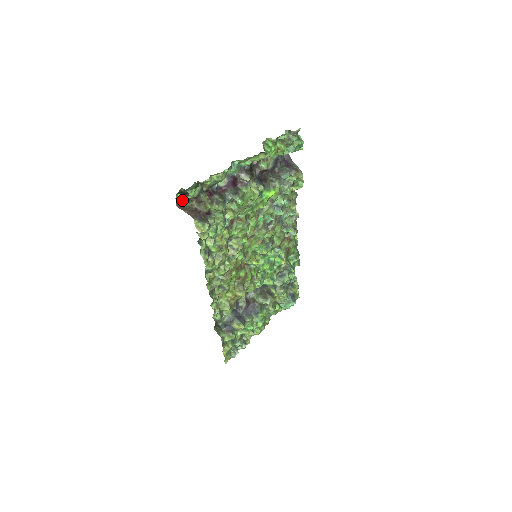
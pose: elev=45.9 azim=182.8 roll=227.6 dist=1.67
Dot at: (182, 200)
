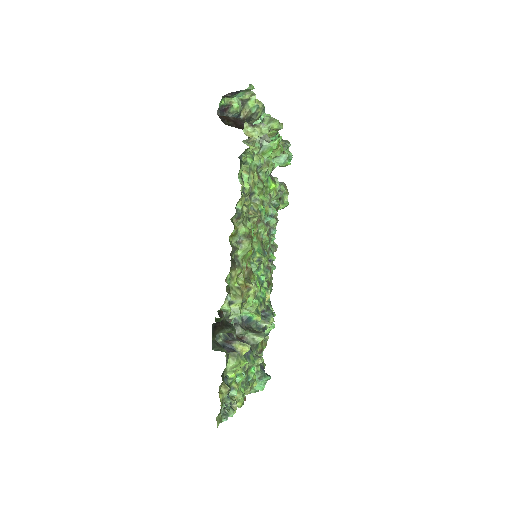
Dot at: (222, 113)
